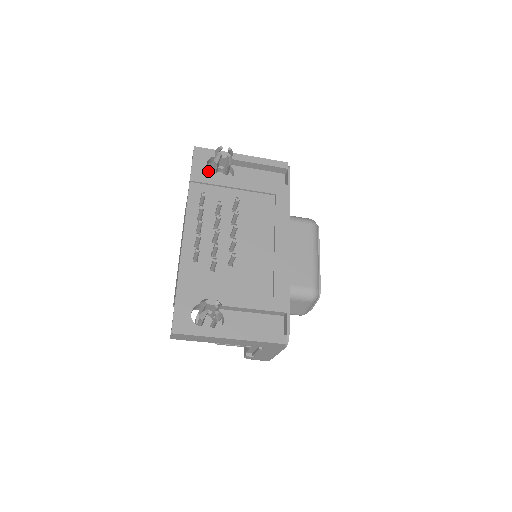
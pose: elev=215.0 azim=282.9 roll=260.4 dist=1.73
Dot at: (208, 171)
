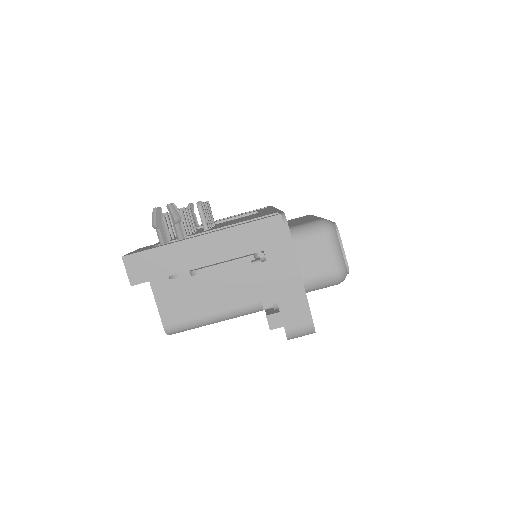
Dot at: occluded
